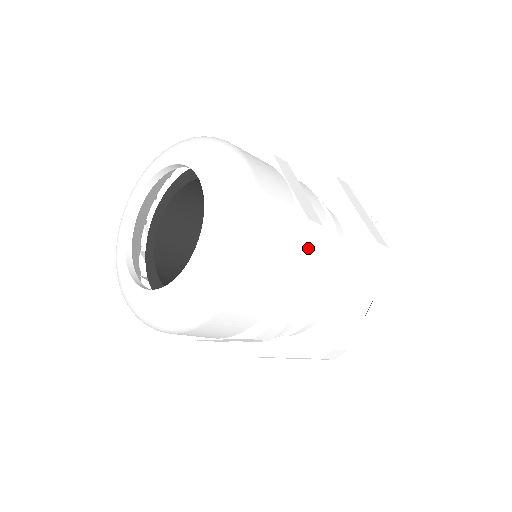
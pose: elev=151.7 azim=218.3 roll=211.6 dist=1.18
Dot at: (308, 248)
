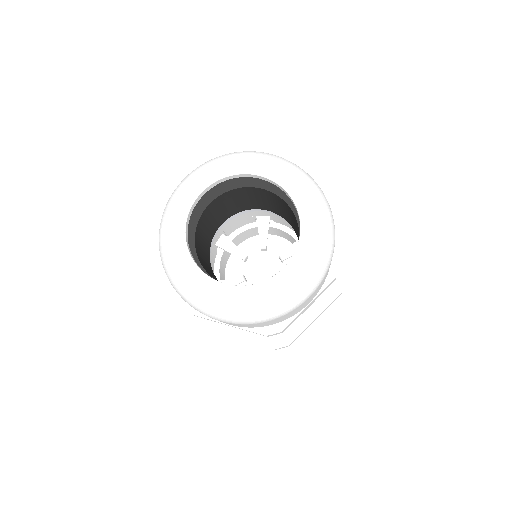
Dot at: (260, 334)
